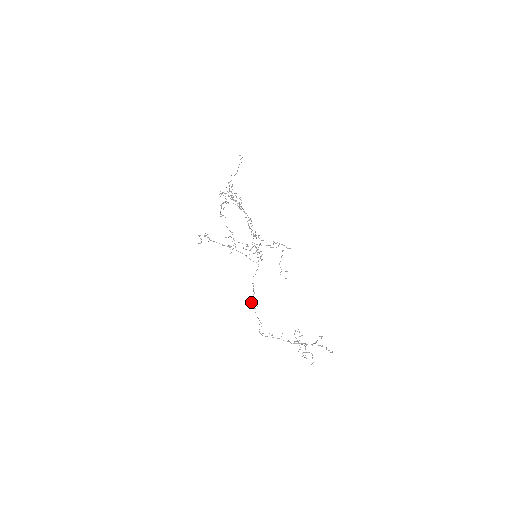
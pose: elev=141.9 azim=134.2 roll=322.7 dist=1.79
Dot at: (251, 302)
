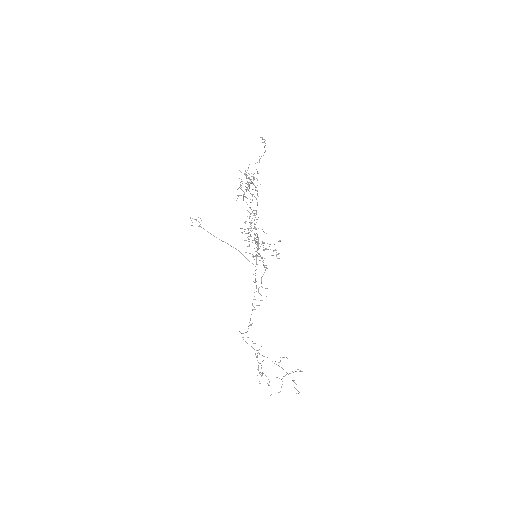
Dot at: occluded
